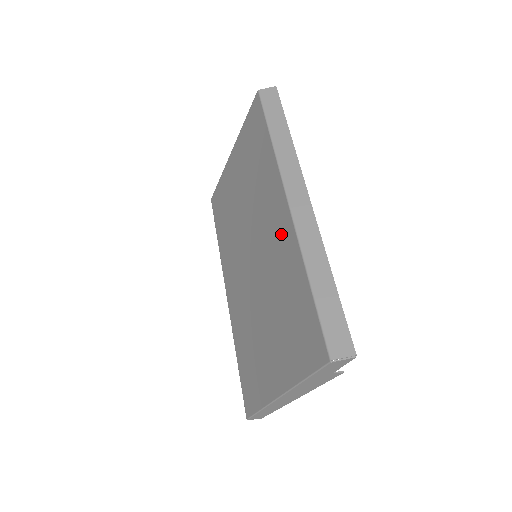
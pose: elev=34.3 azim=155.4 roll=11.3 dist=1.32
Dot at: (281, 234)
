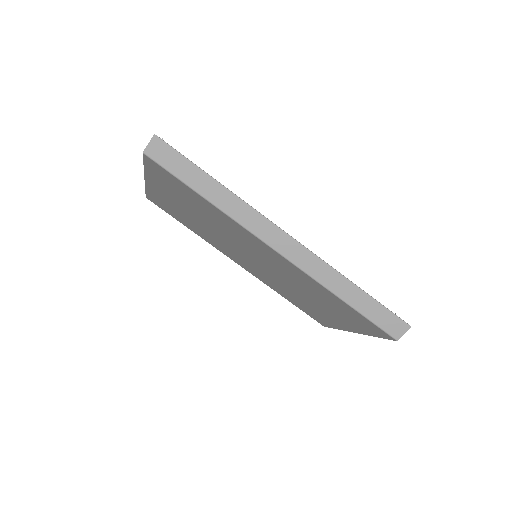
Dot at: (285, 266)
